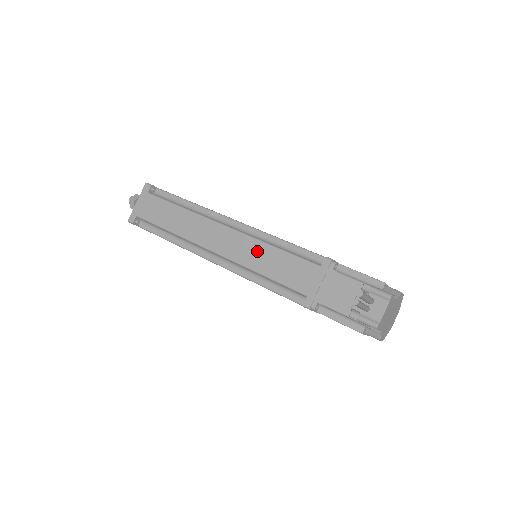
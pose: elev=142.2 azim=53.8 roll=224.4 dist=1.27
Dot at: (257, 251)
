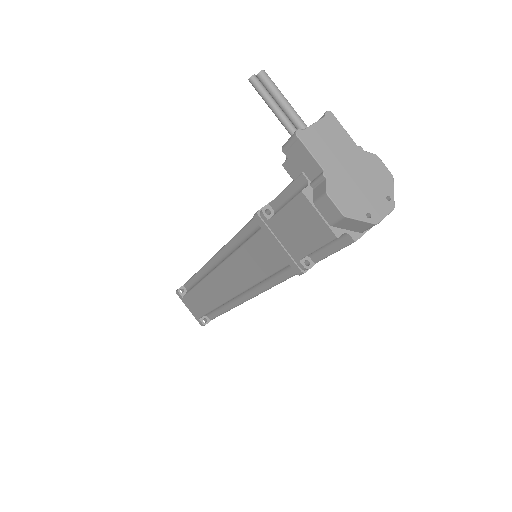
Dot at: occluded
